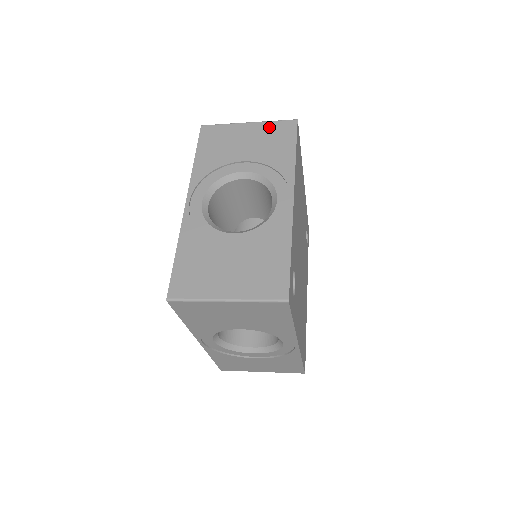
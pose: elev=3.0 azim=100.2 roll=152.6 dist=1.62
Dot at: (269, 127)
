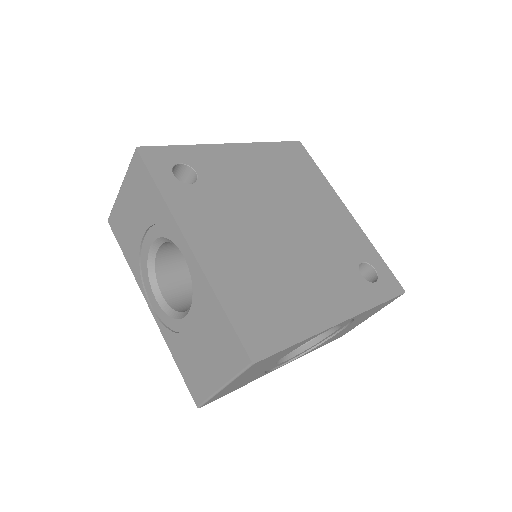
Dot at: occluded
